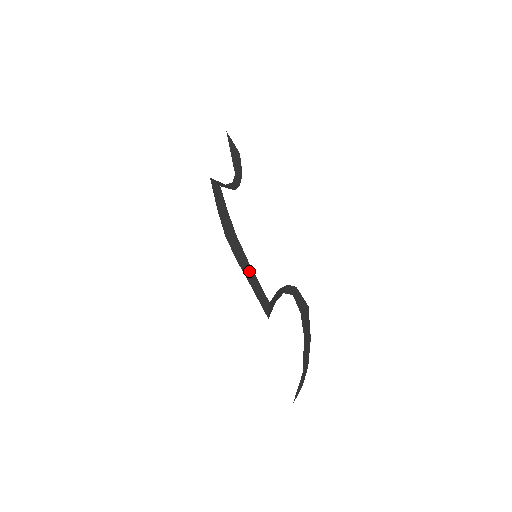
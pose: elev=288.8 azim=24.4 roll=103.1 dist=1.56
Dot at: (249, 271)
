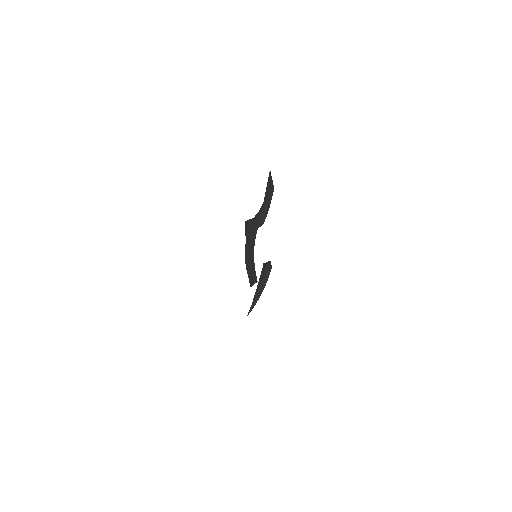
Dot at: (252, 271)
